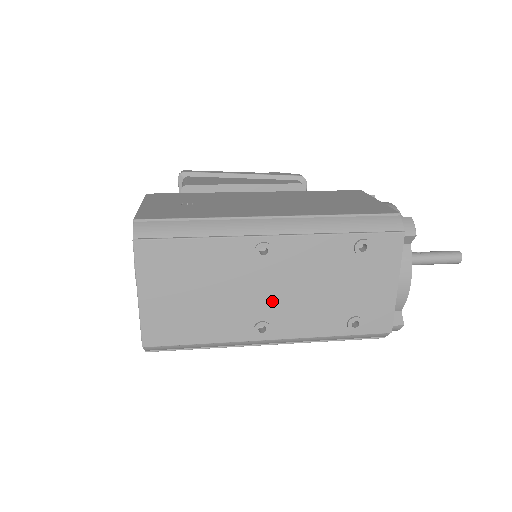
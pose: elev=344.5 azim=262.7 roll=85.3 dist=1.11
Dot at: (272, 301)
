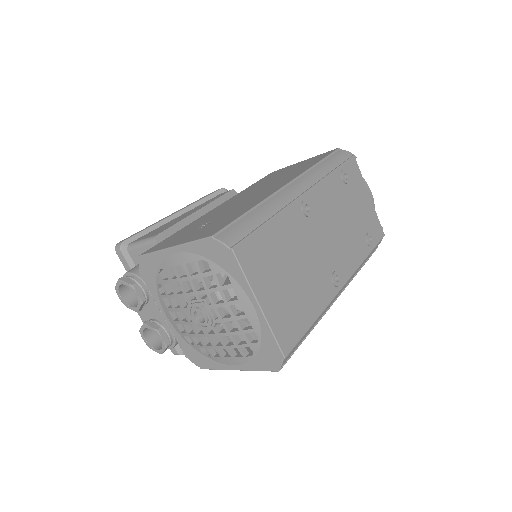
Dot at: (329, 250)
